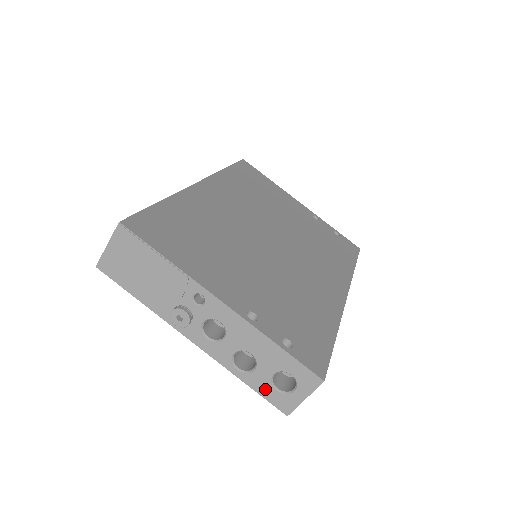
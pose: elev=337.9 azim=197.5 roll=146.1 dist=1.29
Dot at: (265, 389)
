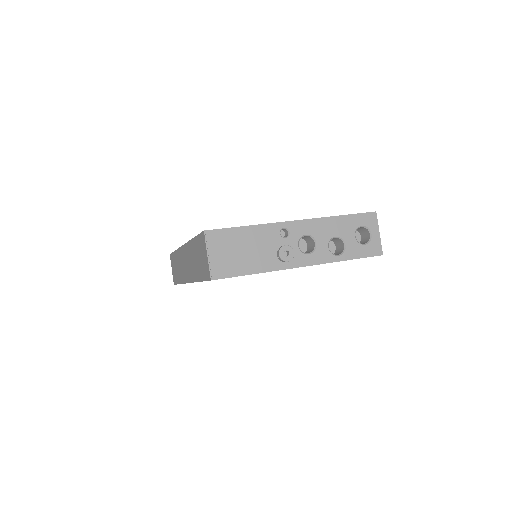
Dot at: (360, 251)
